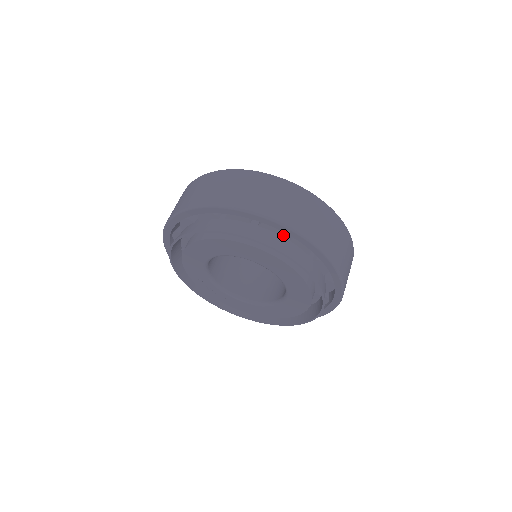
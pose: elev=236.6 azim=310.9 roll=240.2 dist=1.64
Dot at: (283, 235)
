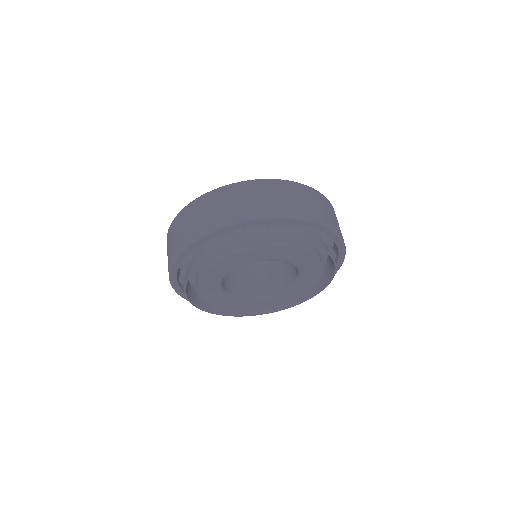
Dot at: (297, 228)
